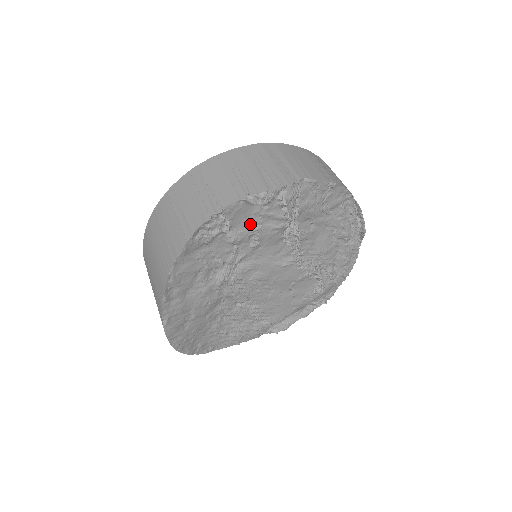
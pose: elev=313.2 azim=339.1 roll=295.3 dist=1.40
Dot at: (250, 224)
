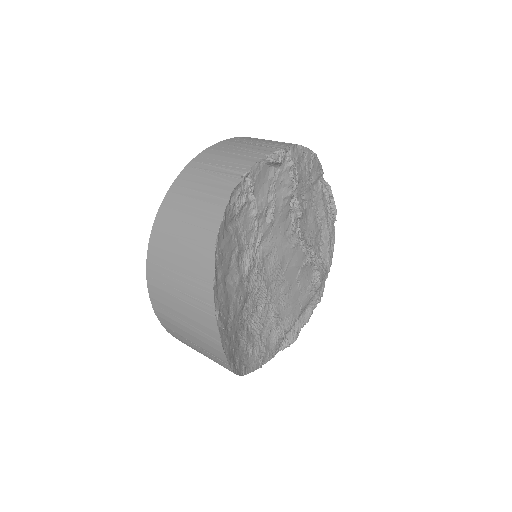
Dot at: (267, 193)
